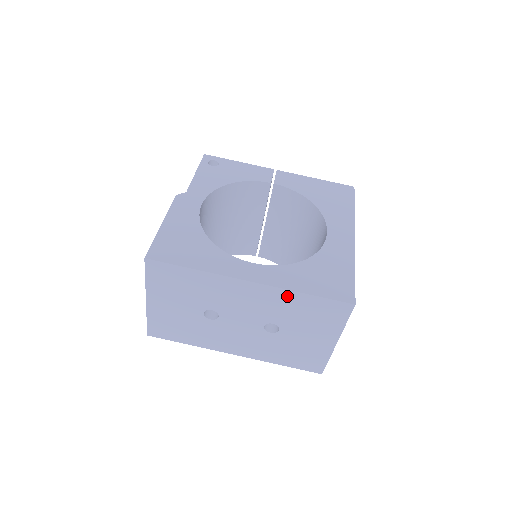
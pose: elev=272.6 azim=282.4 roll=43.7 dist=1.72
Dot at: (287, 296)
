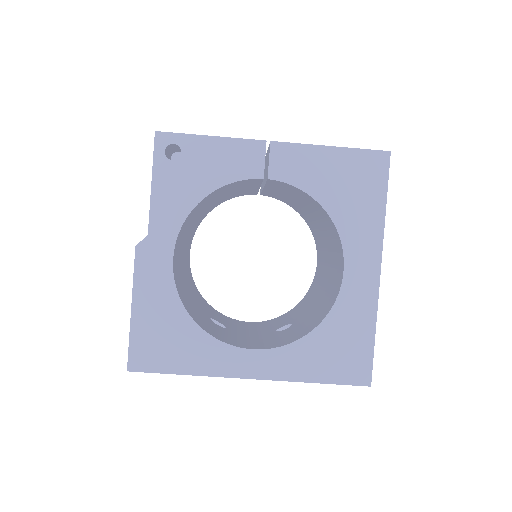
Dot at: occluded
